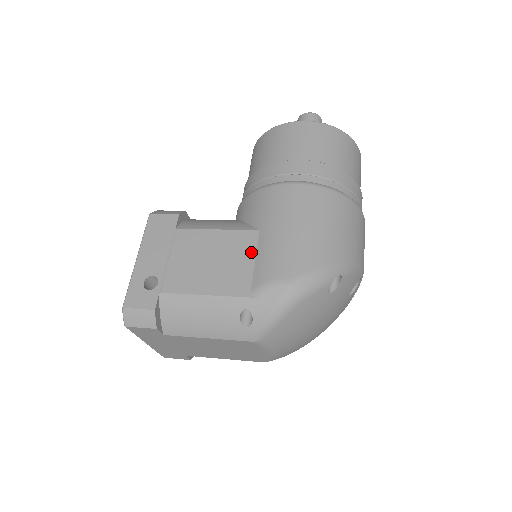
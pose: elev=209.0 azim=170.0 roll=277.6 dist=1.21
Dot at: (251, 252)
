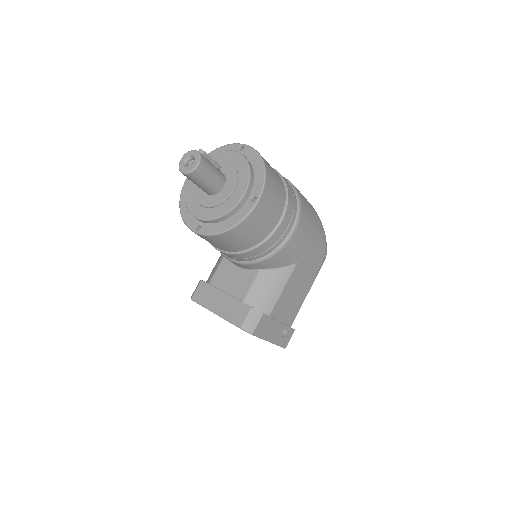
Dot at: (303, 271)
